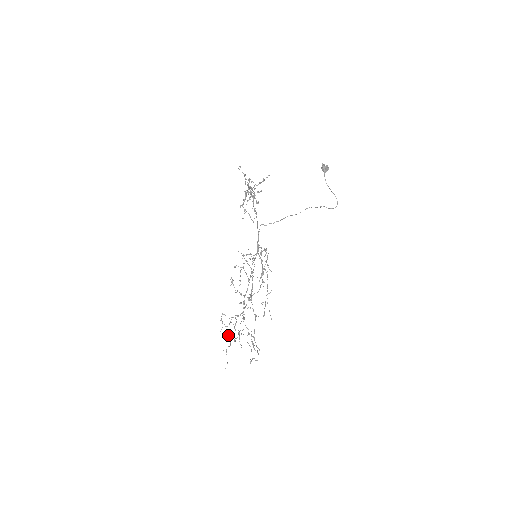
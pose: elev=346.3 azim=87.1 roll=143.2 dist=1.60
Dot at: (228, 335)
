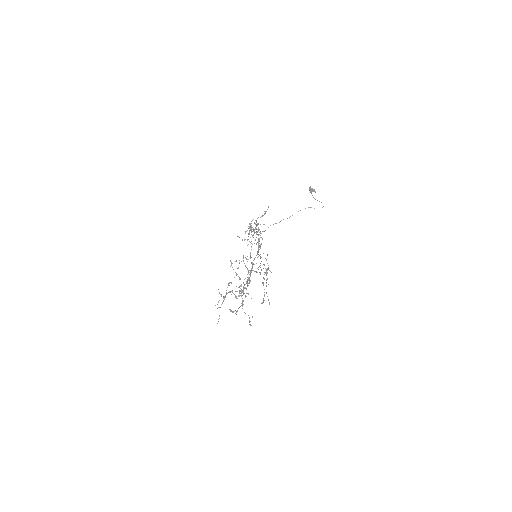
Dot at: occluded
